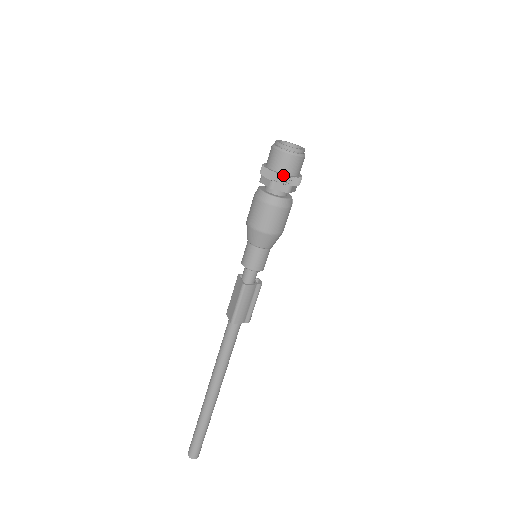
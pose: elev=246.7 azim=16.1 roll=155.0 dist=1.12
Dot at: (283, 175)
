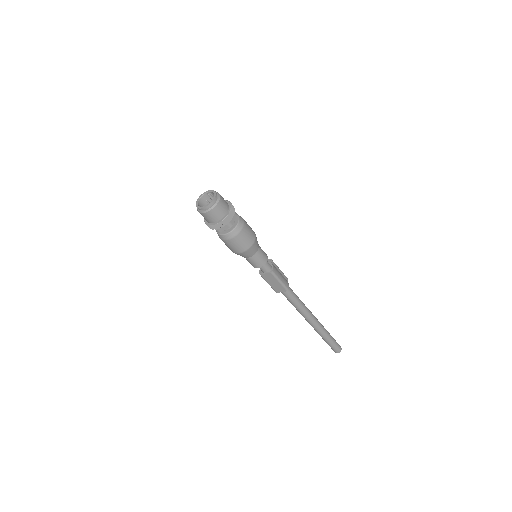
Dot at: (229, 214)
